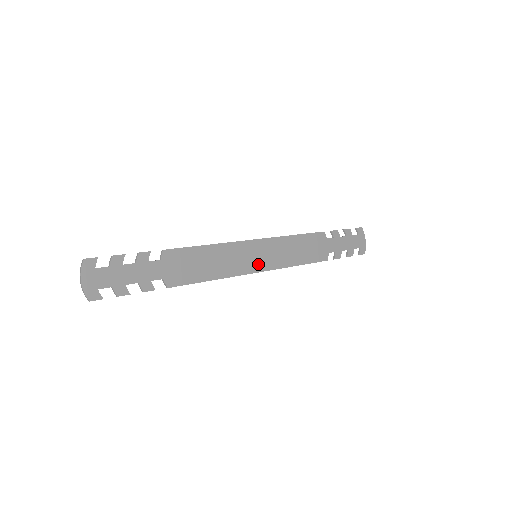
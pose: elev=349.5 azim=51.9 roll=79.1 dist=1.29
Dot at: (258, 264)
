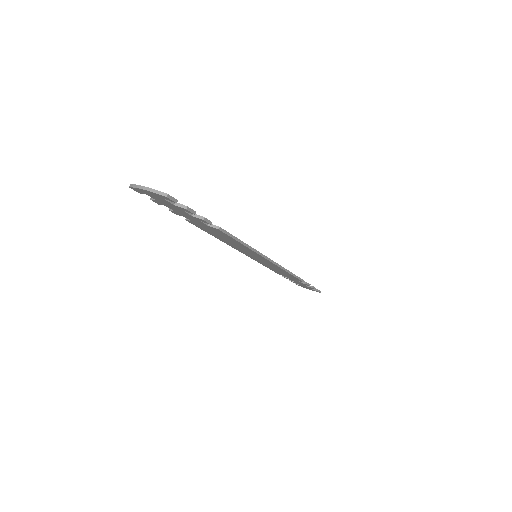
Dot at: occluded
